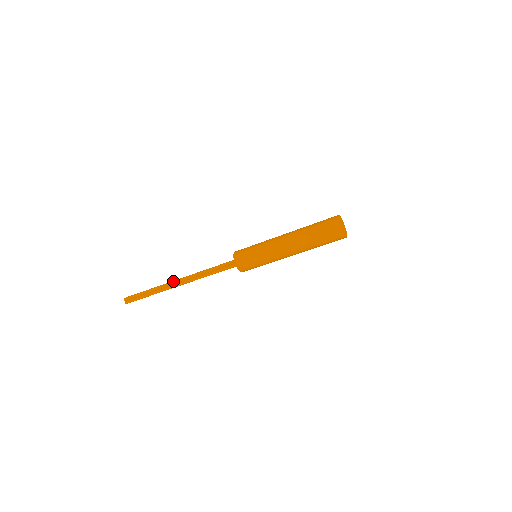
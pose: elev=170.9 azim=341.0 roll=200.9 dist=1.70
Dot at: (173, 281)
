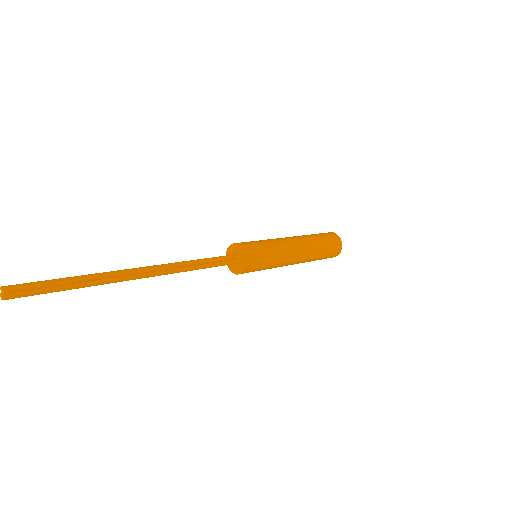
Dot at: (135, 270)
